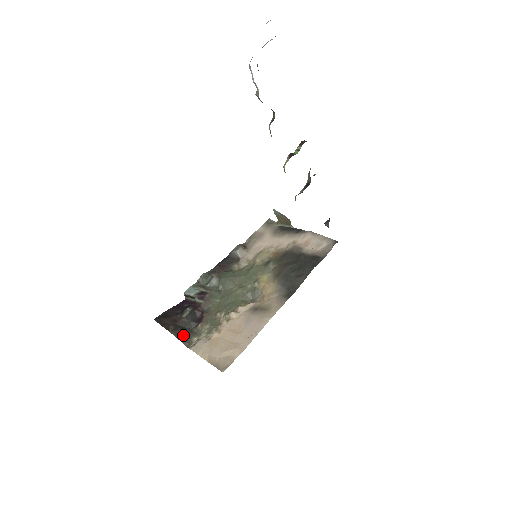
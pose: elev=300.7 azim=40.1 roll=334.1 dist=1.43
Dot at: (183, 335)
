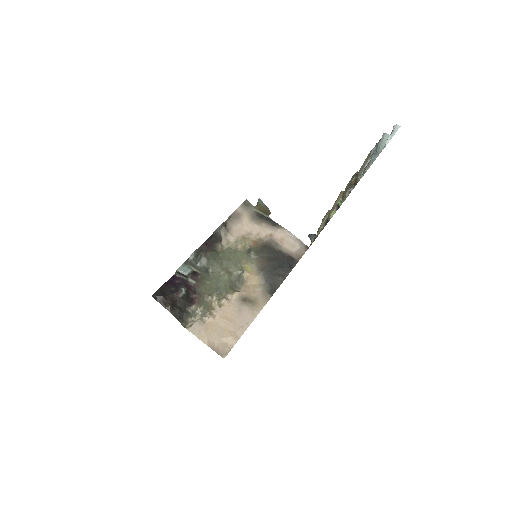
Dot at: (181, 315)
